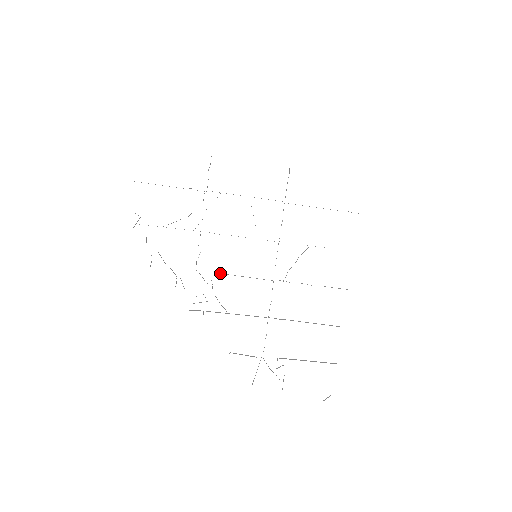
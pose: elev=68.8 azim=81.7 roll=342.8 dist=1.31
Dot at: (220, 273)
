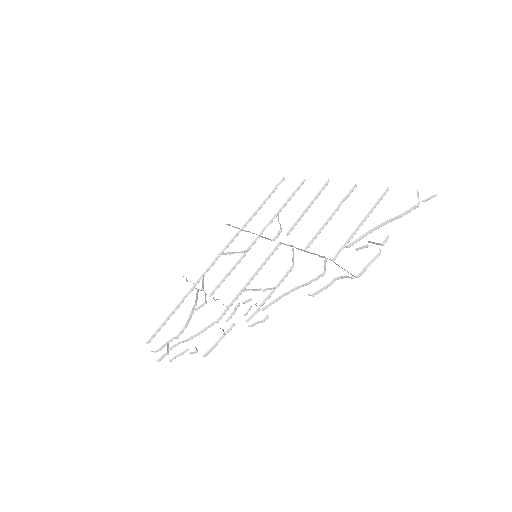
Dot at: (244, 288)
